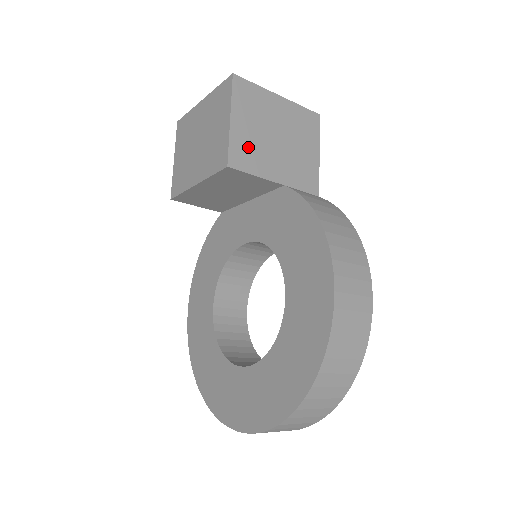
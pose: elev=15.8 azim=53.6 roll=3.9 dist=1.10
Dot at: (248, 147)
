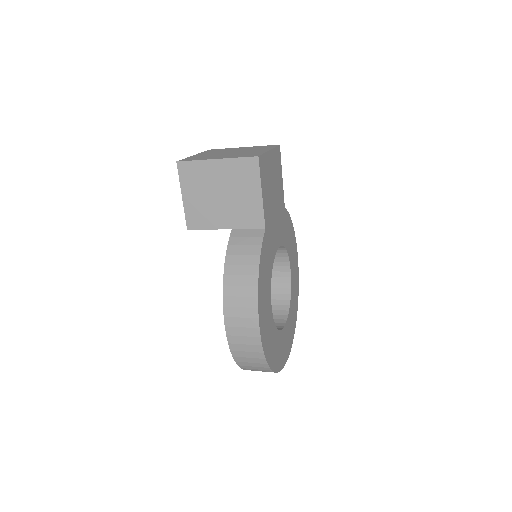
Dot at: (199, 211)
